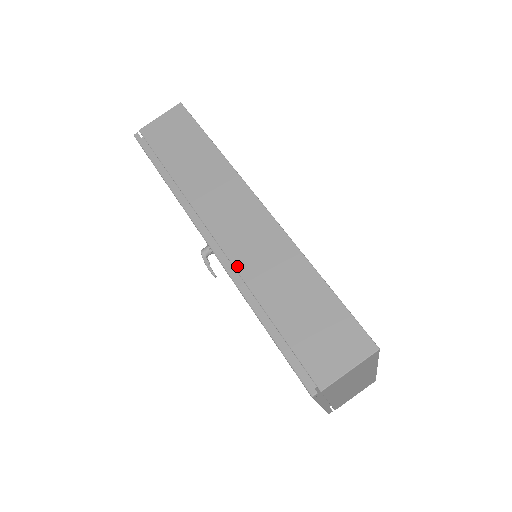
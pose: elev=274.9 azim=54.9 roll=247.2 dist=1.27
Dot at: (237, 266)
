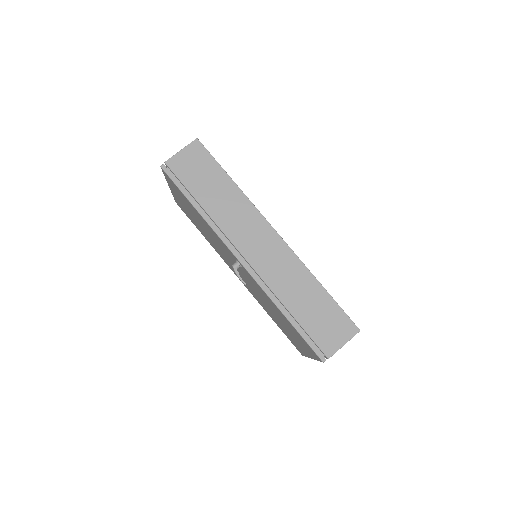
Dot at: (265, 280)
